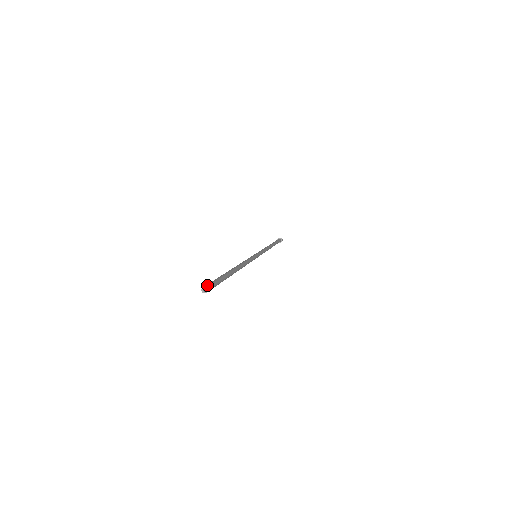
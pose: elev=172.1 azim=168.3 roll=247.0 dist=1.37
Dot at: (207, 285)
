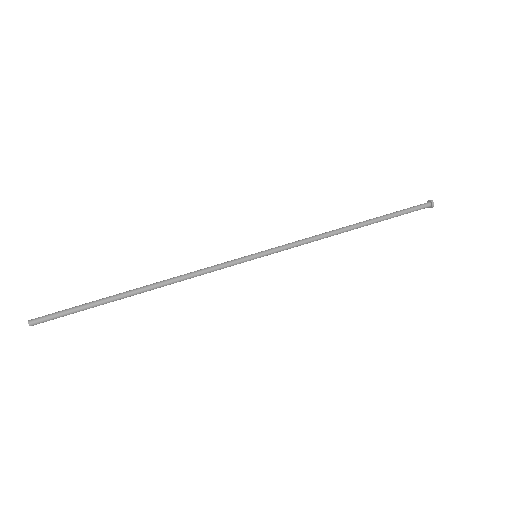
Dot at: (36, 322)
